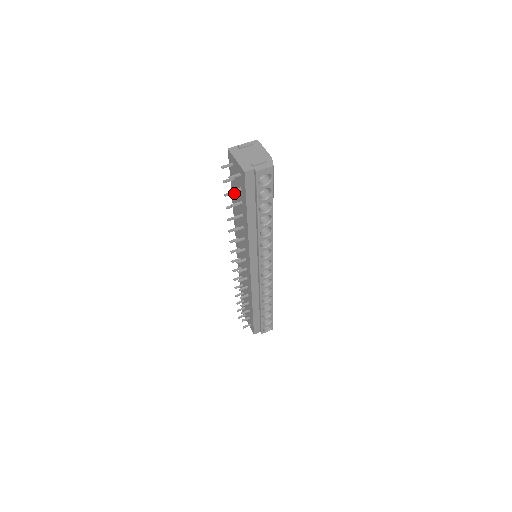
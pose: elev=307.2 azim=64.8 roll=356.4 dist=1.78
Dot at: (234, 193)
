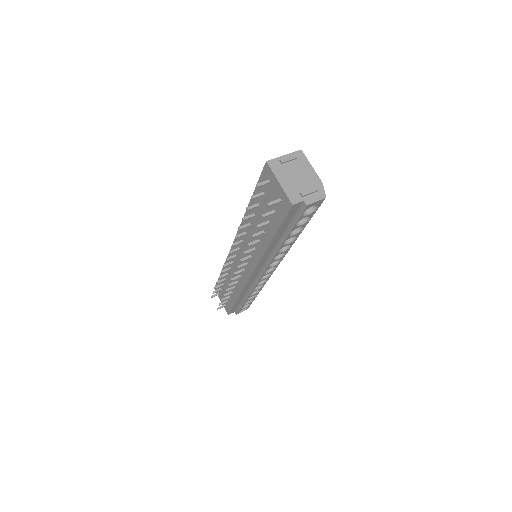
Dot at: (258, 206)
